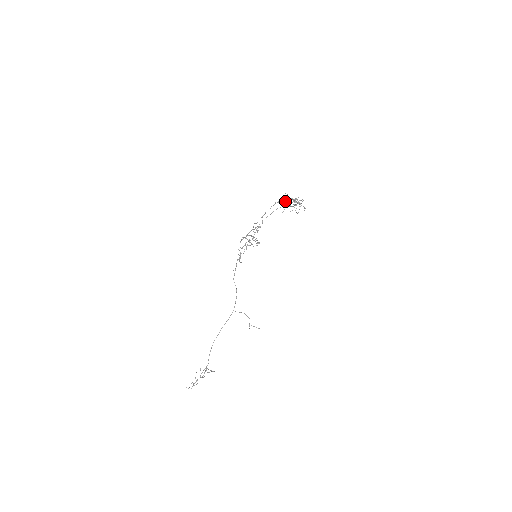
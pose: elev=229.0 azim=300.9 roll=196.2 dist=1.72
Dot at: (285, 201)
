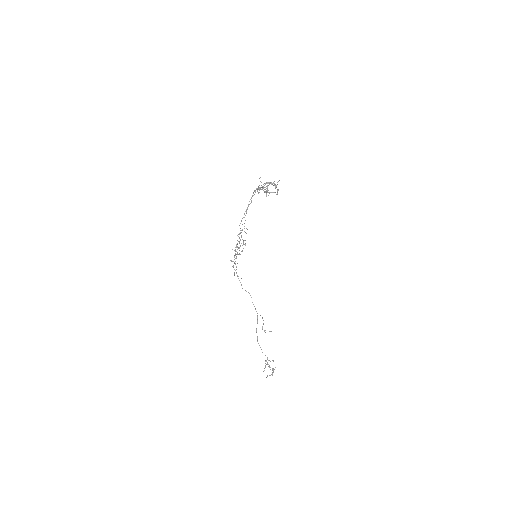
Dot at: (257, 191)
